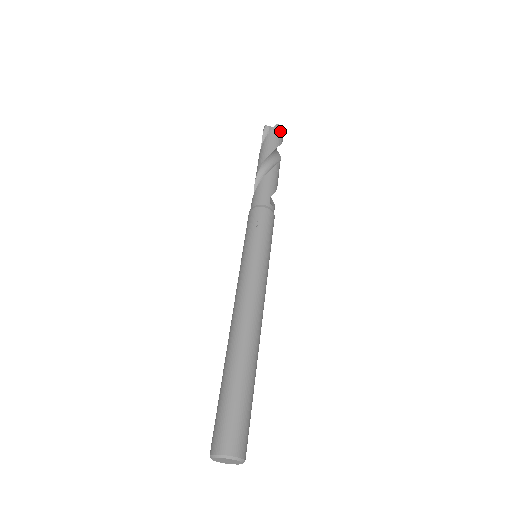
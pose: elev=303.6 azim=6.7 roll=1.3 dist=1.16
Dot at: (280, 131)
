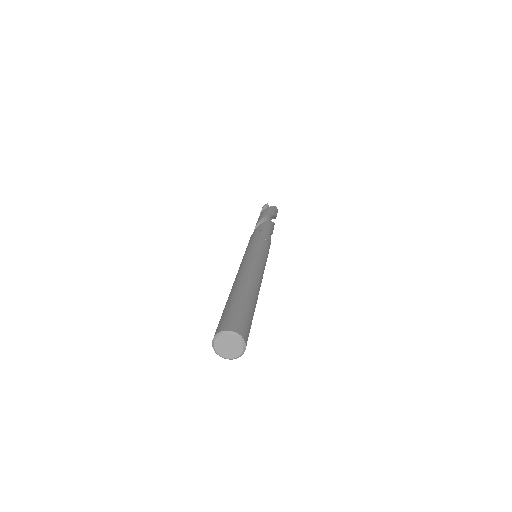
Dot at: (277, 211)
